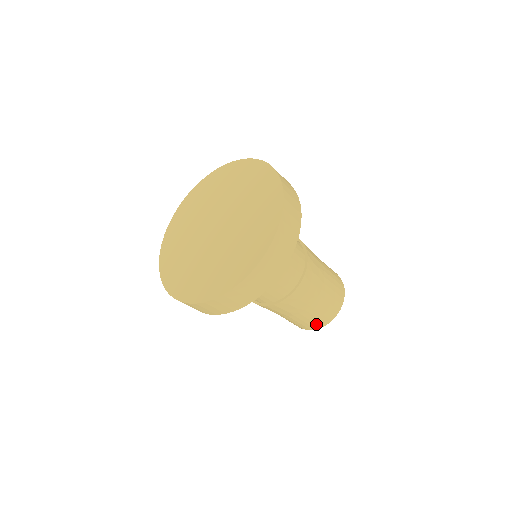
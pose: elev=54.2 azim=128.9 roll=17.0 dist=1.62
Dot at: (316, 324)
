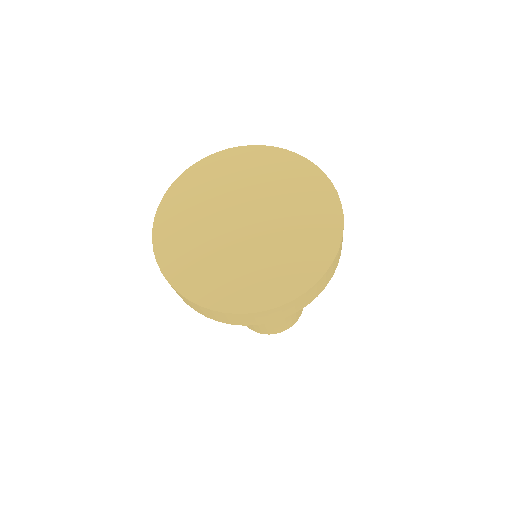
Dot at: (280, 329)
